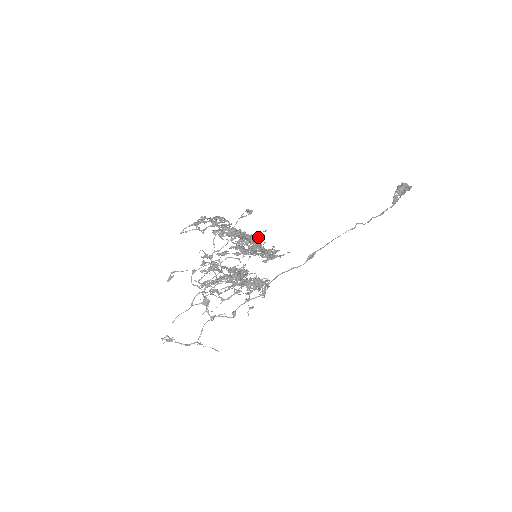
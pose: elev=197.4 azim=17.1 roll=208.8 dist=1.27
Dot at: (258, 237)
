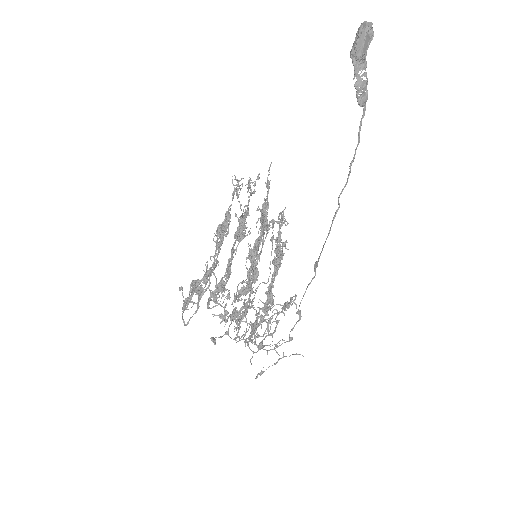
Dot at: (235, 216)
